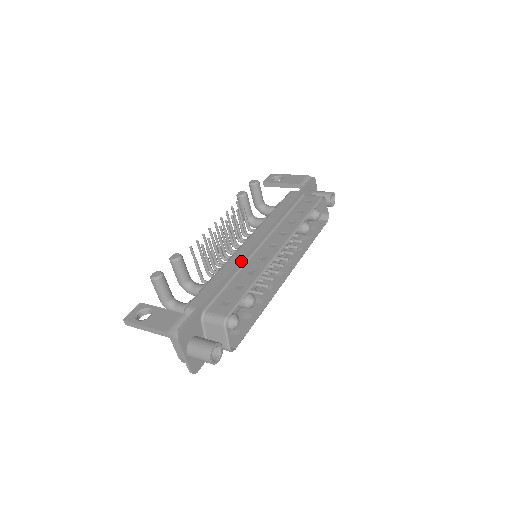
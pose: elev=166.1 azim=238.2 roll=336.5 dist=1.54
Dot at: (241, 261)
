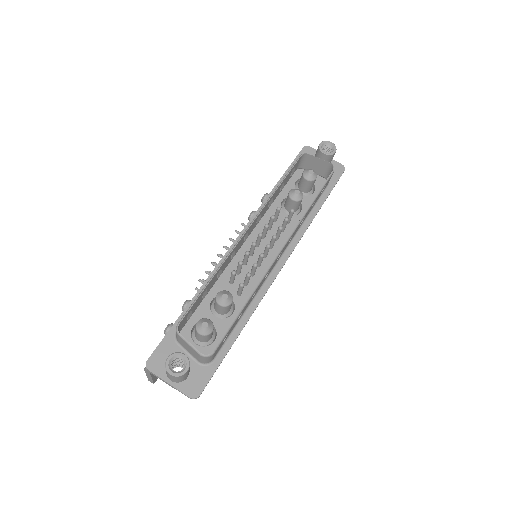
Dot at: (215, 269)
